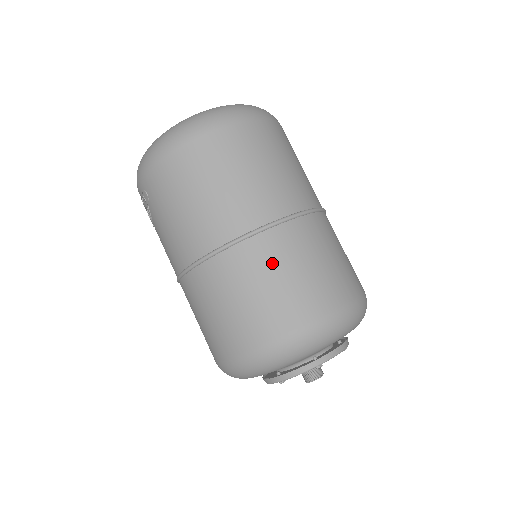
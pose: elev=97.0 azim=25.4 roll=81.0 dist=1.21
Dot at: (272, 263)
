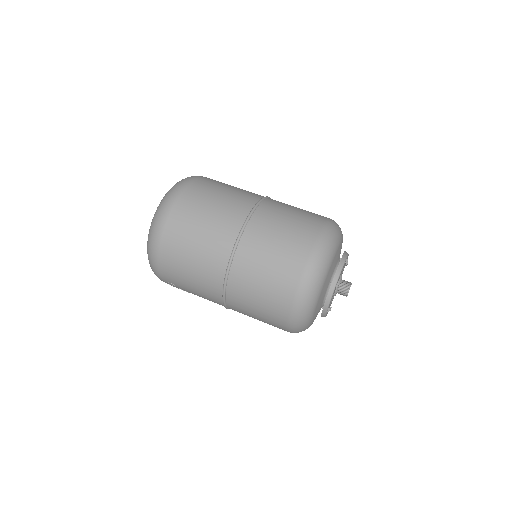
Dot at: (255, 262)
